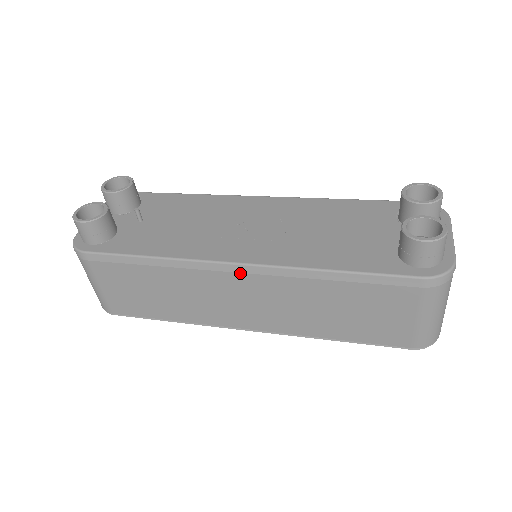
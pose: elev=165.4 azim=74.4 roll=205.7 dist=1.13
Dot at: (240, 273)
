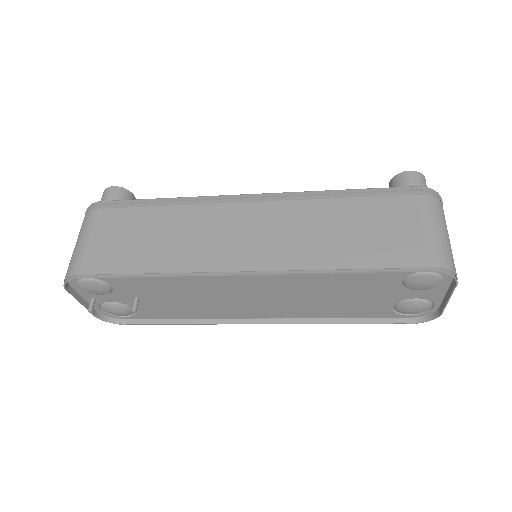
Dot at: (252, 202)
